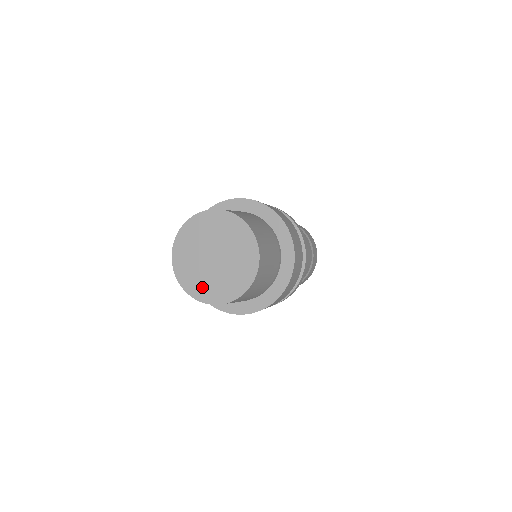
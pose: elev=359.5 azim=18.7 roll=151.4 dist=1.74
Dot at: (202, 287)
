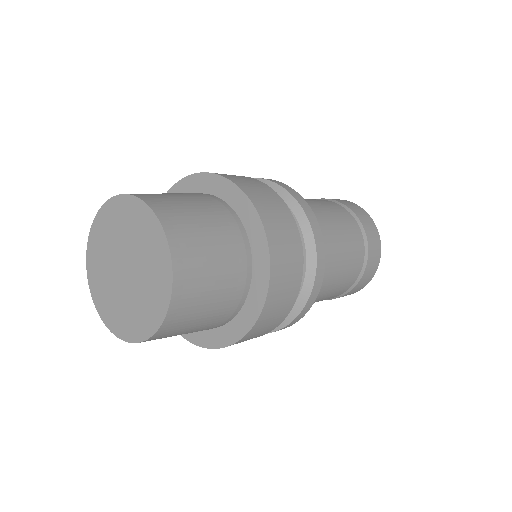
Dot at: (122, 318)
